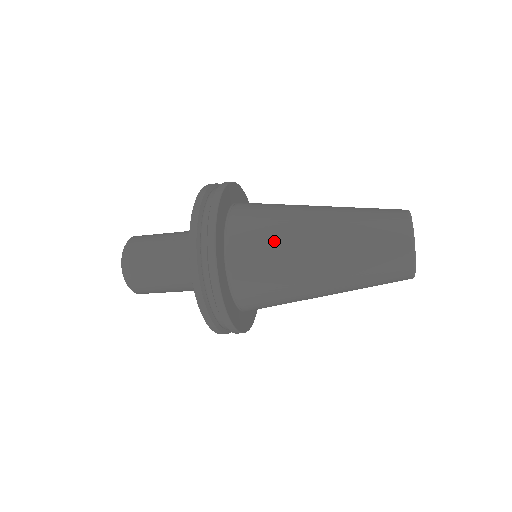
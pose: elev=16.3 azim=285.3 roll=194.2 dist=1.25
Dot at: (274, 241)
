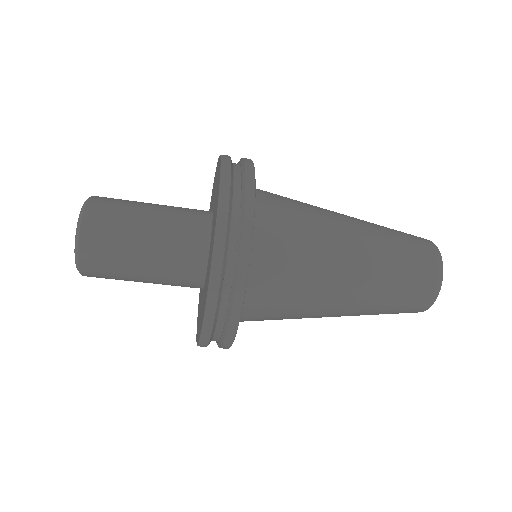
Dot at: (305, 206)
